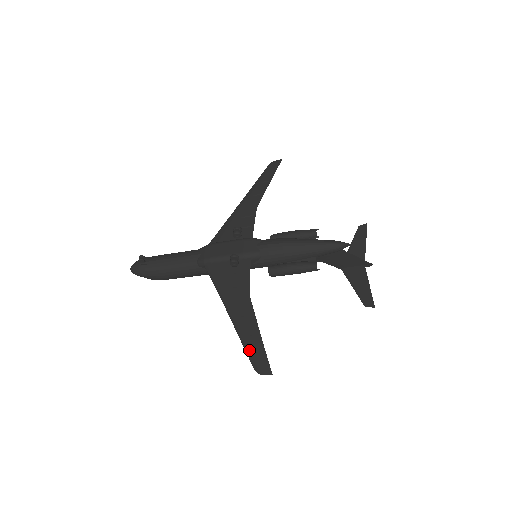
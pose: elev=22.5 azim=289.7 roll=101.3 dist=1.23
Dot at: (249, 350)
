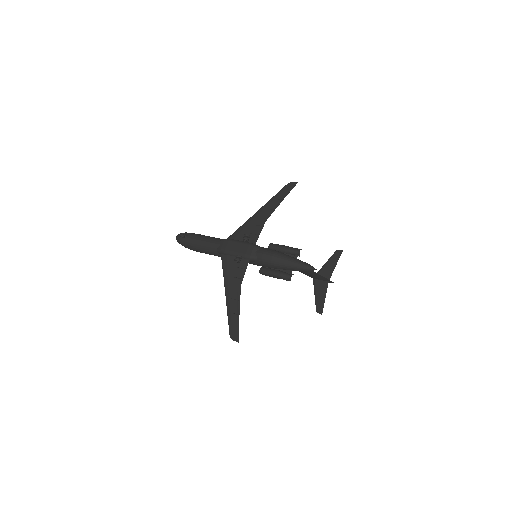
Dot at: (230, 322)
